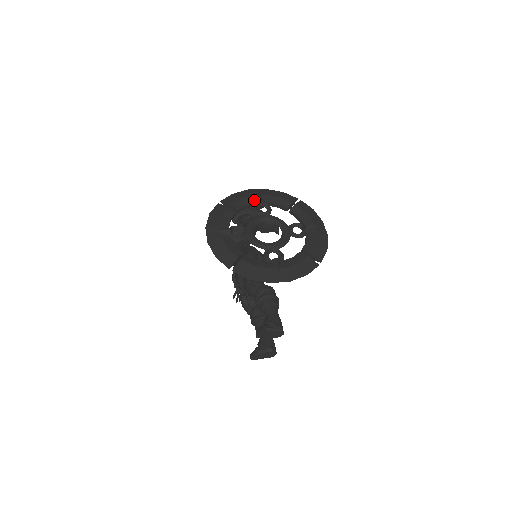
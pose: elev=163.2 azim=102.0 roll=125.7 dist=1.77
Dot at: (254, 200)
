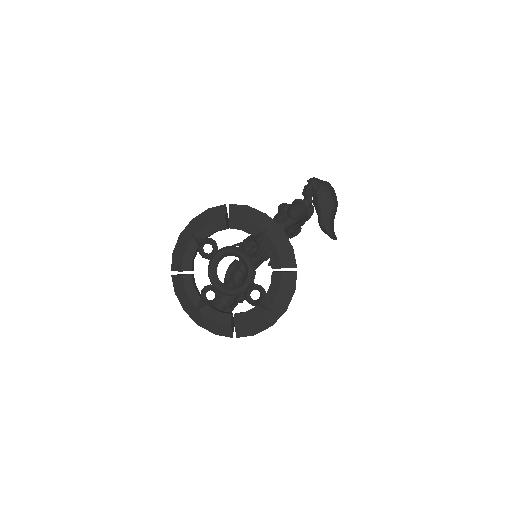
Dot at: (254, 232)
